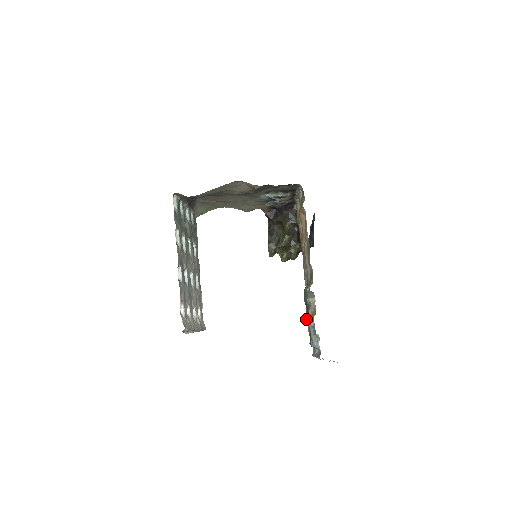
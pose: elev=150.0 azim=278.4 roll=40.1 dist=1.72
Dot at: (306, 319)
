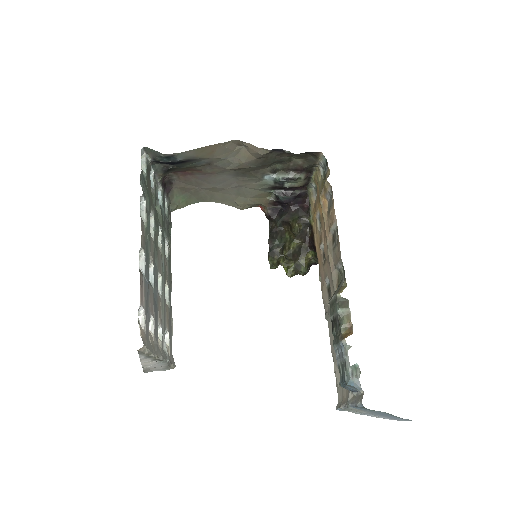
Dot at: (335, 343)
